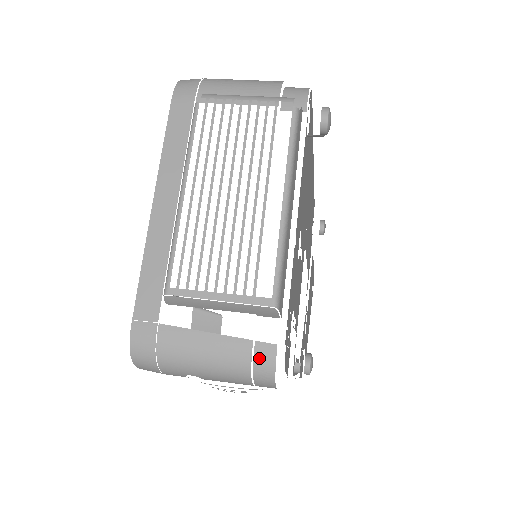
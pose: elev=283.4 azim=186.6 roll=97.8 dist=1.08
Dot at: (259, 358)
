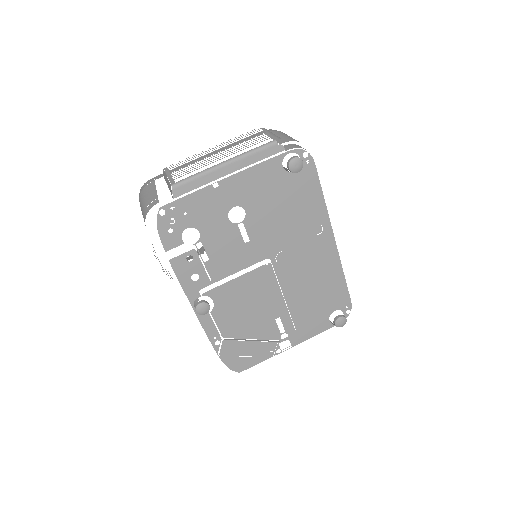
Dot at: (151, 204)
